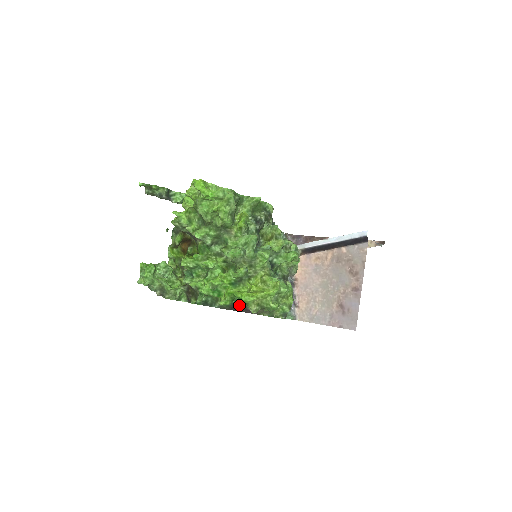
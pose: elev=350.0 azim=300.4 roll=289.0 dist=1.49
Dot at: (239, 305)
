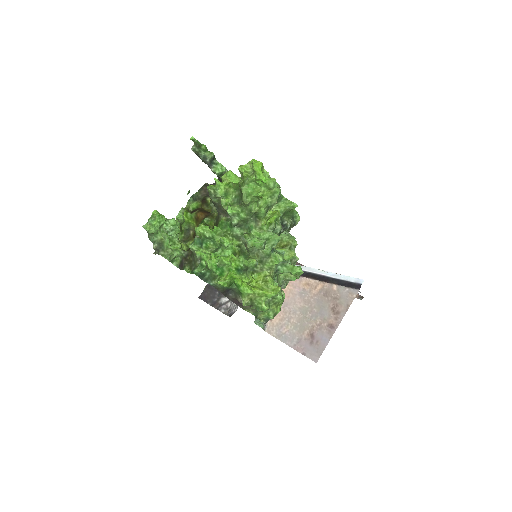
Dot at: (231, 292)
